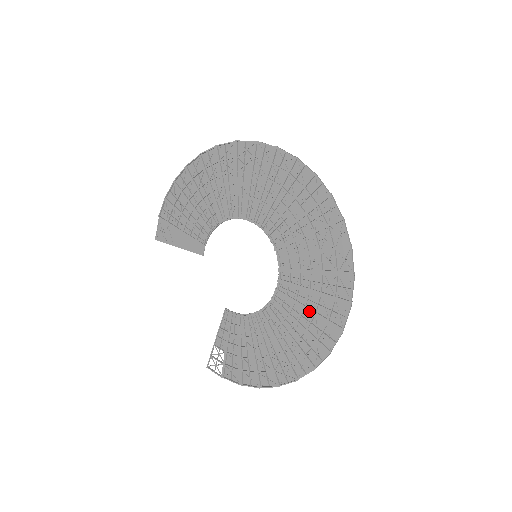
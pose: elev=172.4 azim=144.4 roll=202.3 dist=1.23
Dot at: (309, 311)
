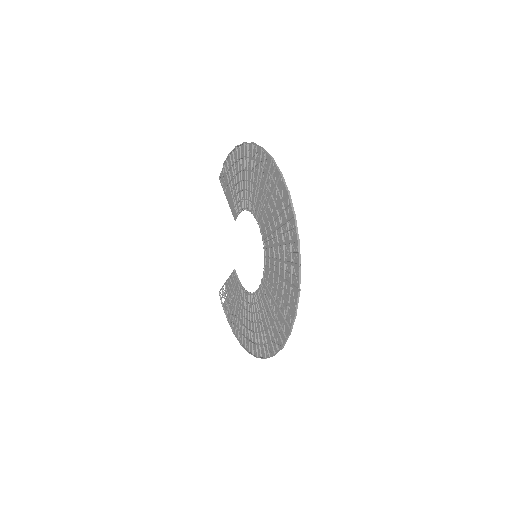
Dot at: (265, 324)
